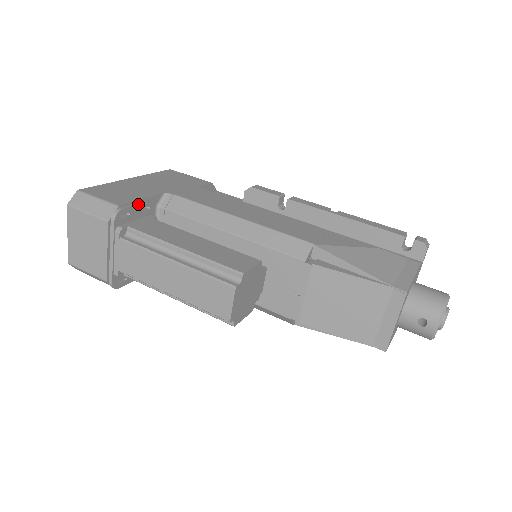
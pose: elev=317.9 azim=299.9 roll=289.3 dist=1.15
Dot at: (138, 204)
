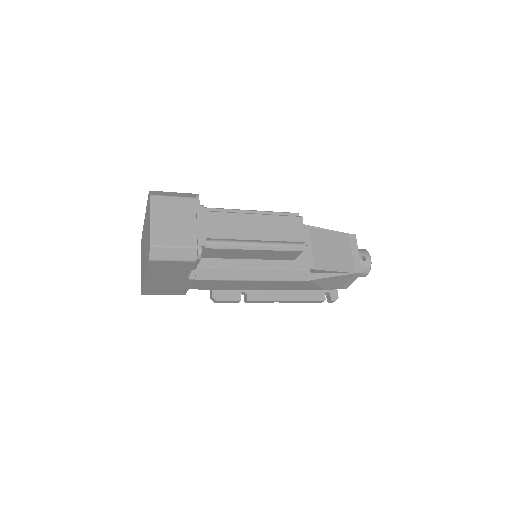
Dot at: occluded
